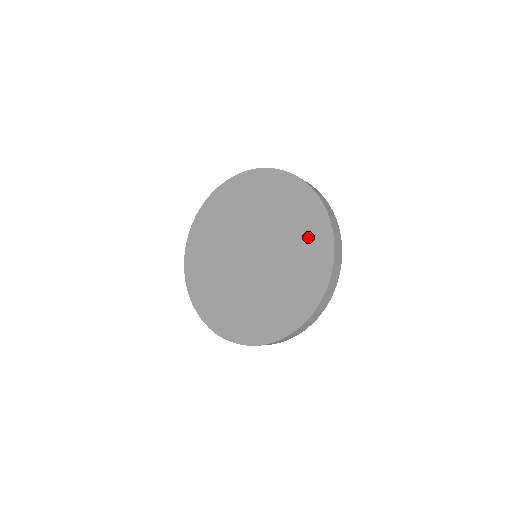
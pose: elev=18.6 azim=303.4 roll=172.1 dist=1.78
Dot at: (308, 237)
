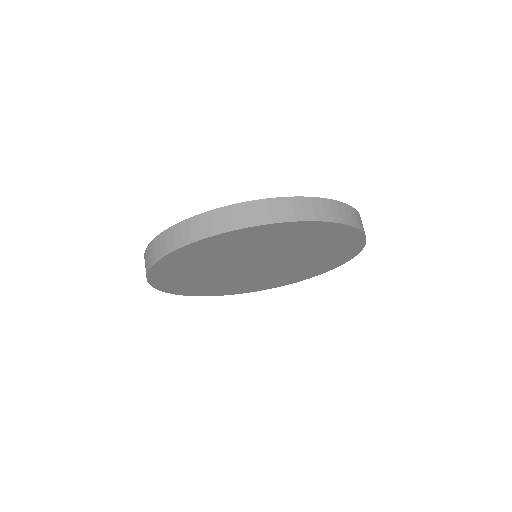
Dot at: occluded
